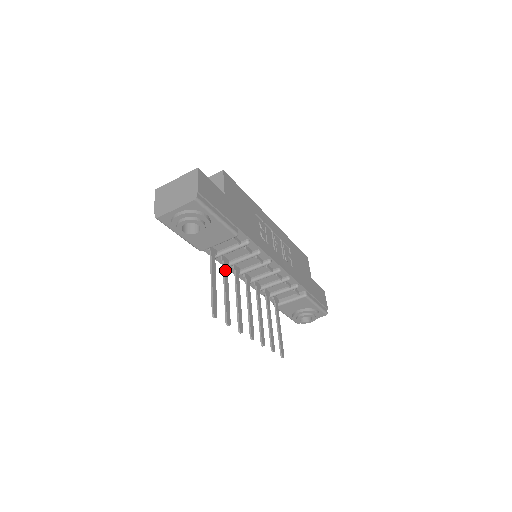
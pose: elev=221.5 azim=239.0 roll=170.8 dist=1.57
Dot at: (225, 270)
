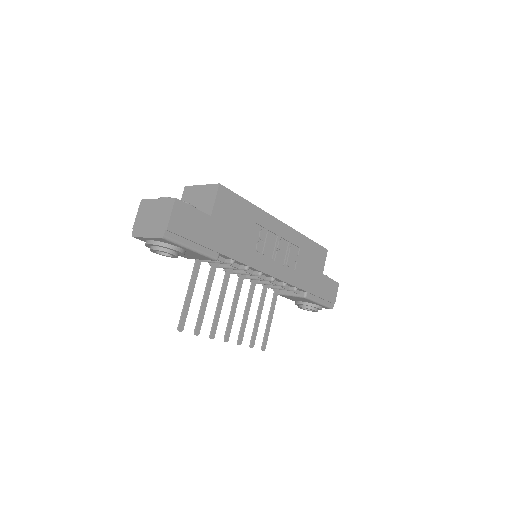
Dot at: (211, 276)
